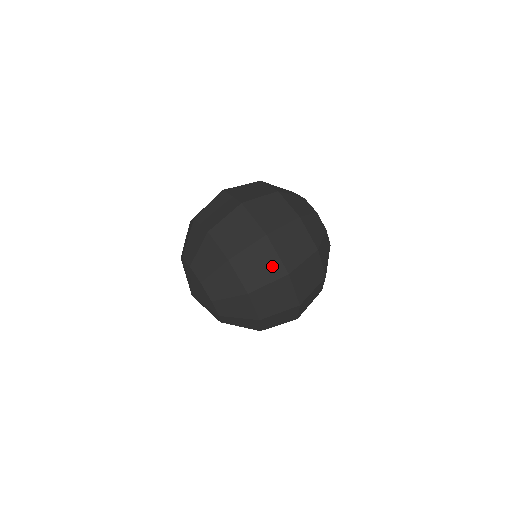
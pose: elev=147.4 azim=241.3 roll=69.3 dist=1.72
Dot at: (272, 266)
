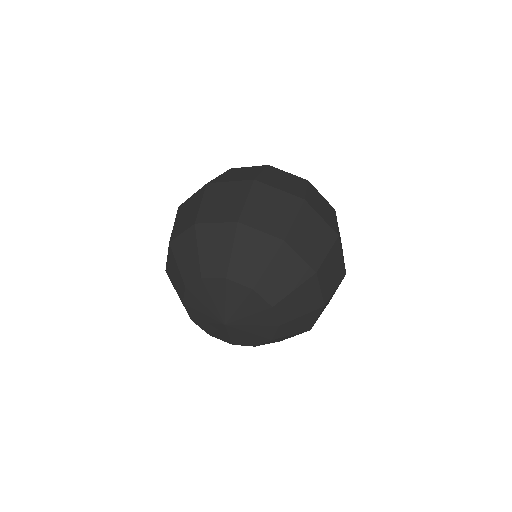
Dot at: (323, 232)
